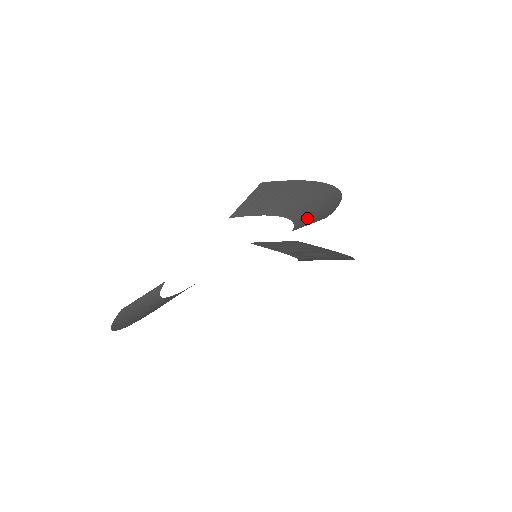
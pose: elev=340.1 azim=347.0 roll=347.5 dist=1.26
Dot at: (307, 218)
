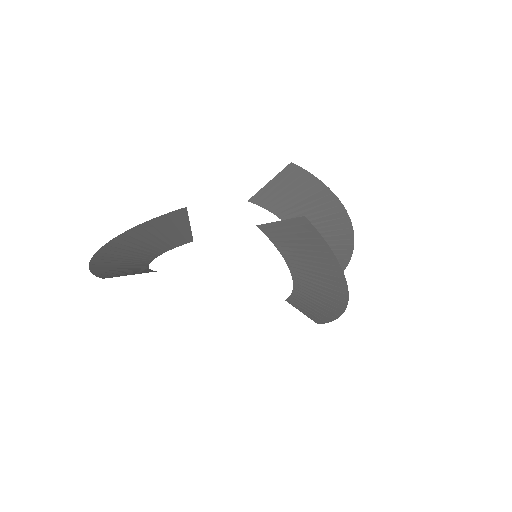
Dot at: occluded
